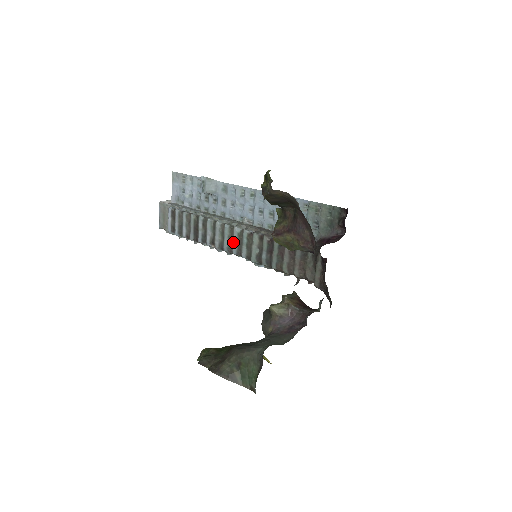
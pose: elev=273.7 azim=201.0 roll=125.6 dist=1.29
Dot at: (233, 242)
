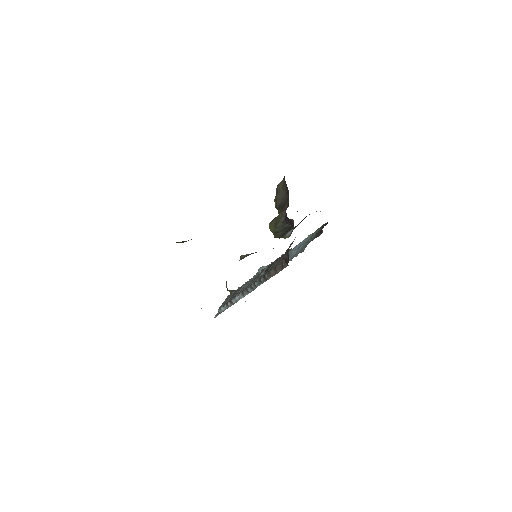
Dot at: (252, 281)
